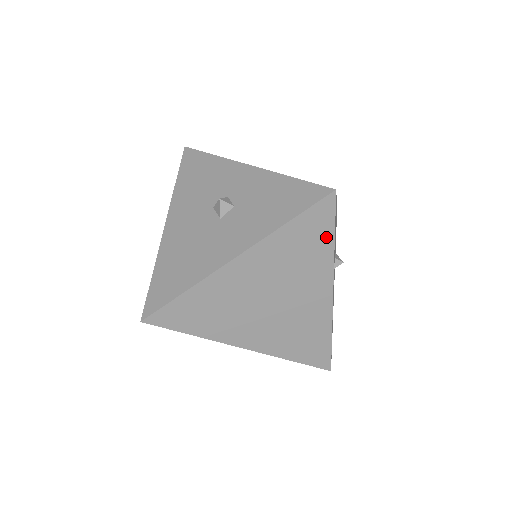
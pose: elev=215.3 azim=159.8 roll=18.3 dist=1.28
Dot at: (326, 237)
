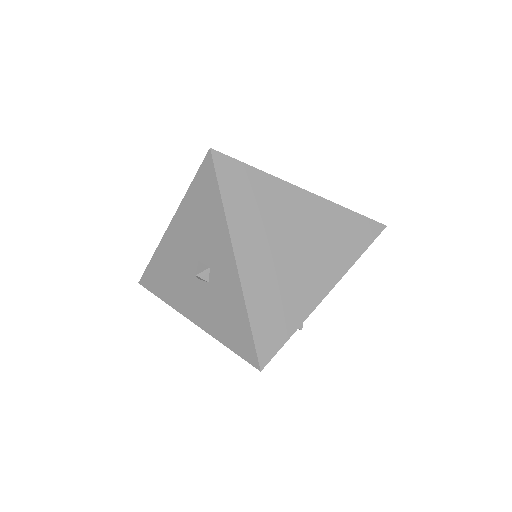
Dot at: occluded
